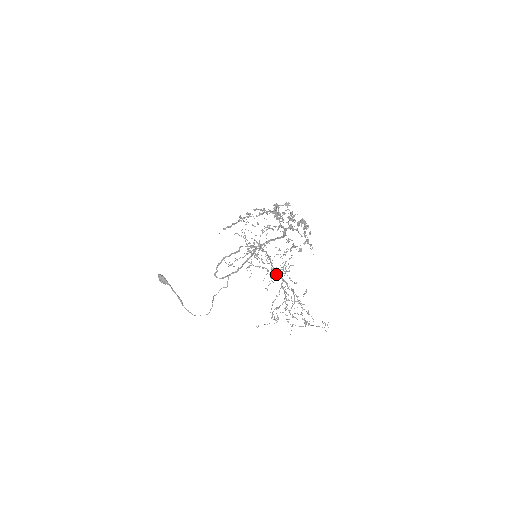
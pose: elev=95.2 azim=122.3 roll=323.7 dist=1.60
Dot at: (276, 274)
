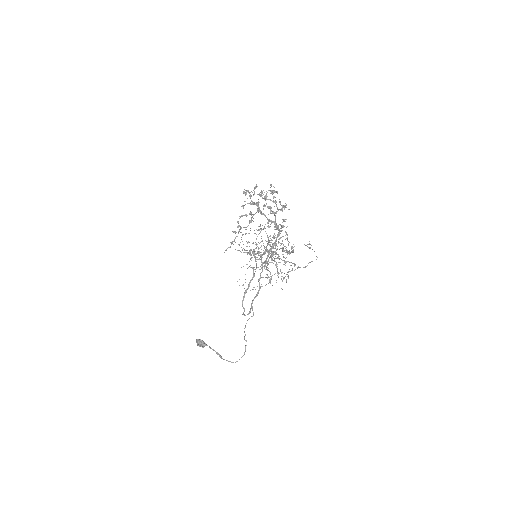
Dot at: occluded
